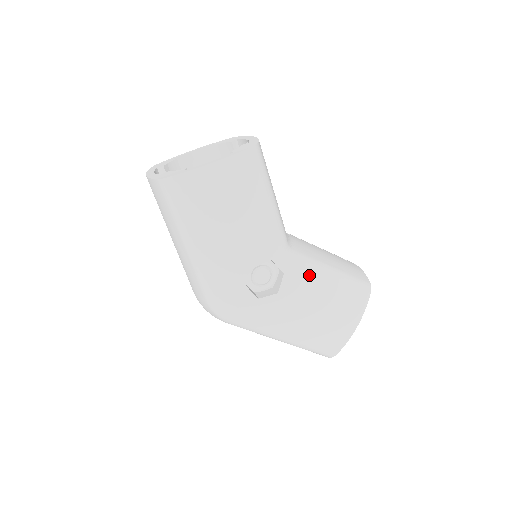
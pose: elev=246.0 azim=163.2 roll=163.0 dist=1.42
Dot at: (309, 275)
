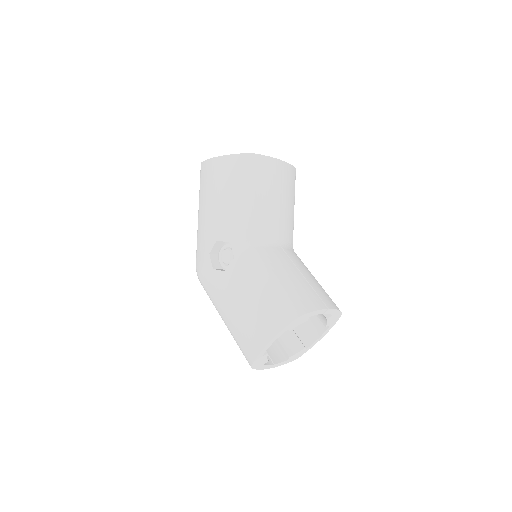
Dot at: (251, 270)
